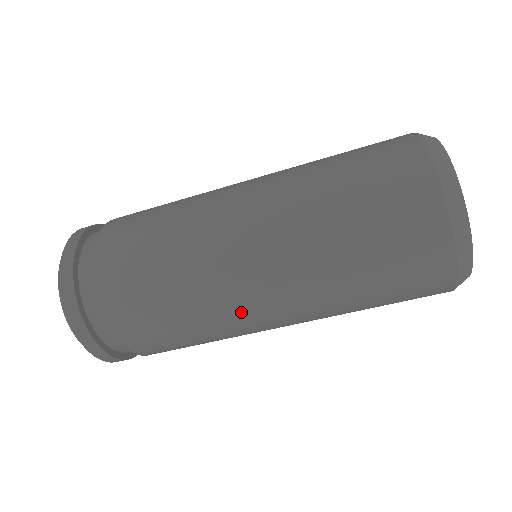
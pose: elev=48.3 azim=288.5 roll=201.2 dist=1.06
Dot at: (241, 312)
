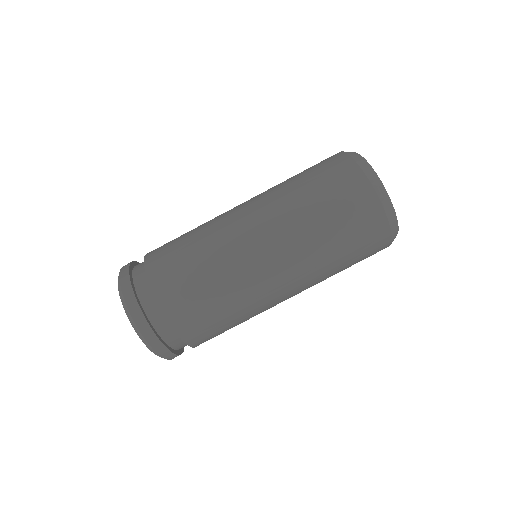
Dot at: (266, 299)
